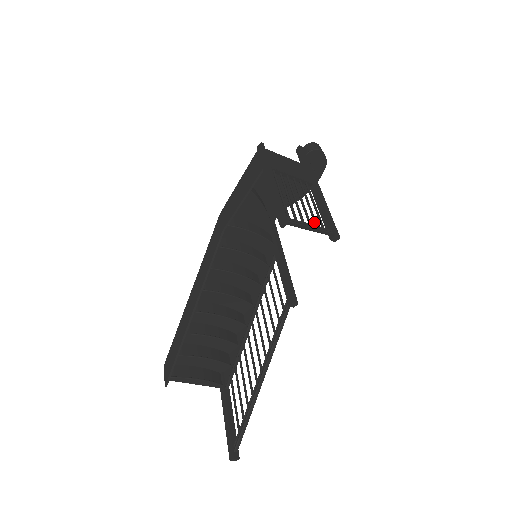
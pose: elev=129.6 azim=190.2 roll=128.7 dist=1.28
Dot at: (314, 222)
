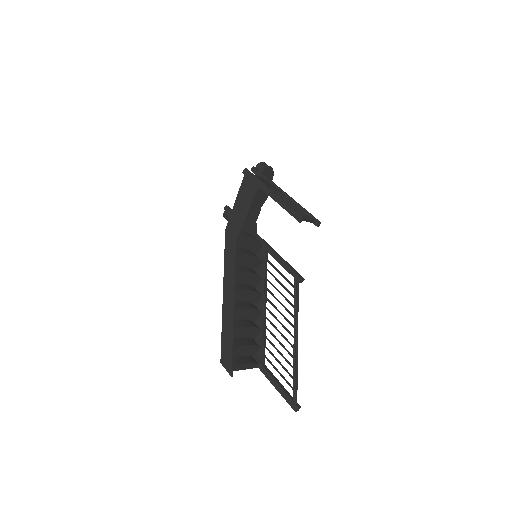
Dot at: occluded
